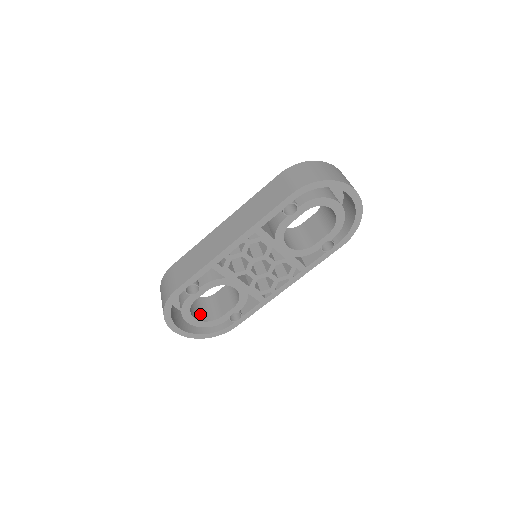
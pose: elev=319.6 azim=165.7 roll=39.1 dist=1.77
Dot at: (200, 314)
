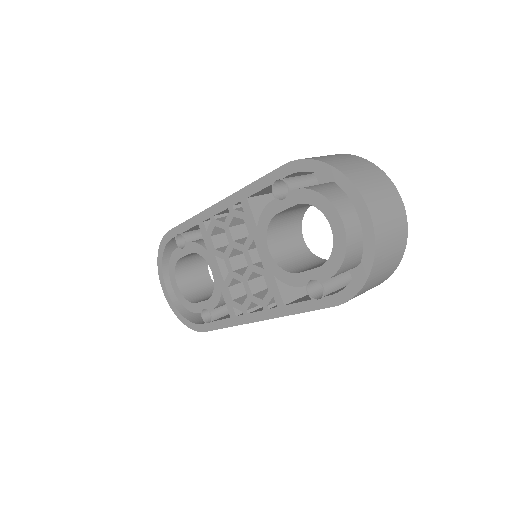
Dot at: (190, 289)
